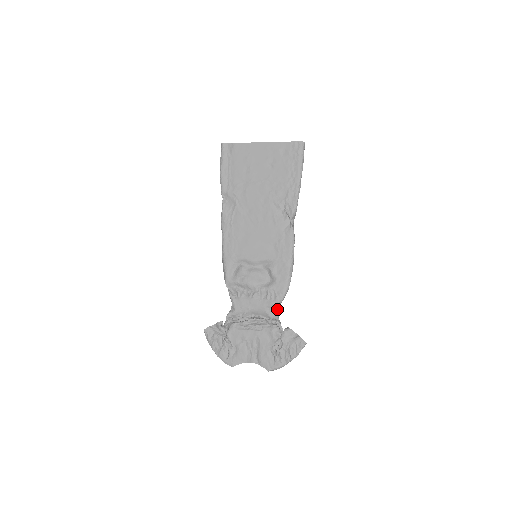
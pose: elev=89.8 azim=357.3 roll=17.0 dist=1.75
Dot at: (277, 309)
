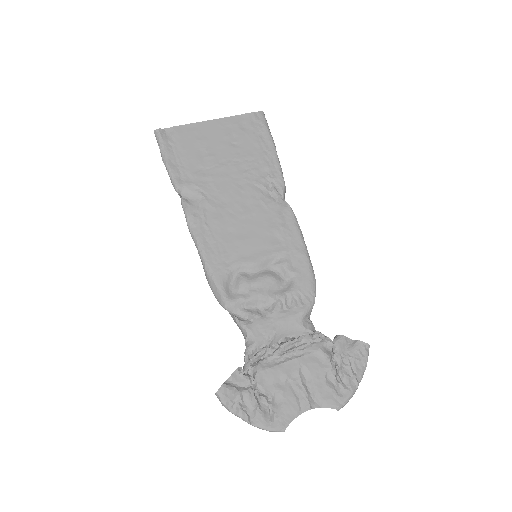
Dot at: (309, 319)
